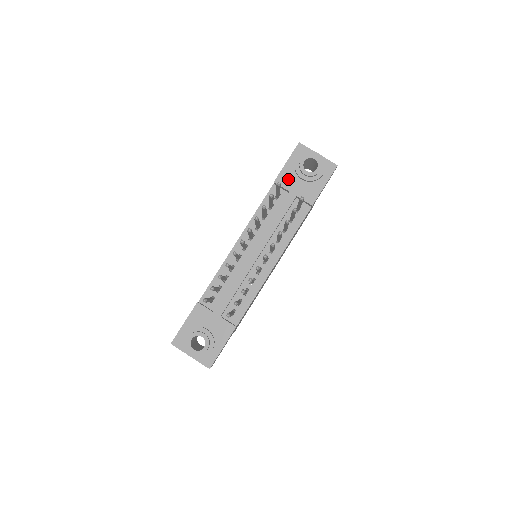
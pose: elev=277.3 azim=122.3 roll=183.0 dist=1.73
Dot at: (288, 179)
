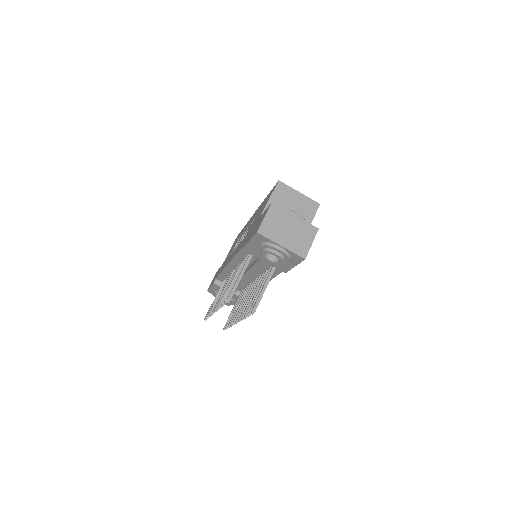
Dot at: (255, 252)
